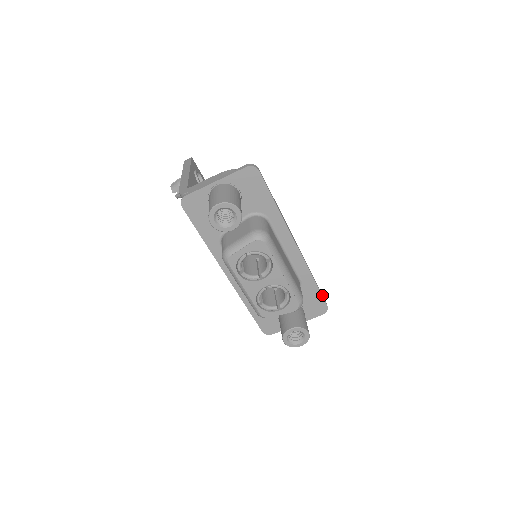
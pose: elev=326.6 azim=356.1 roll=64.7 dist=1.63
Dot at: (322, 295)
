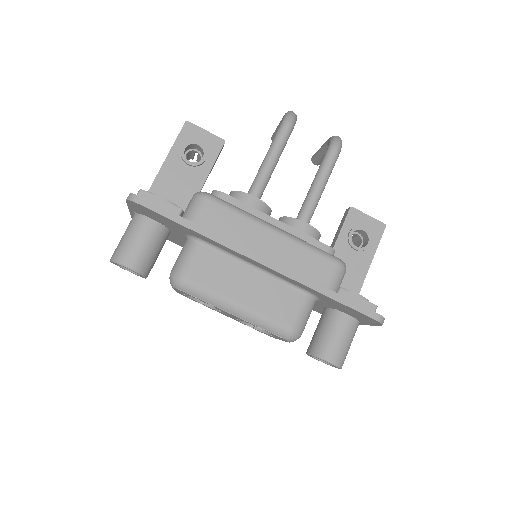
Dot at: (359, 307)
